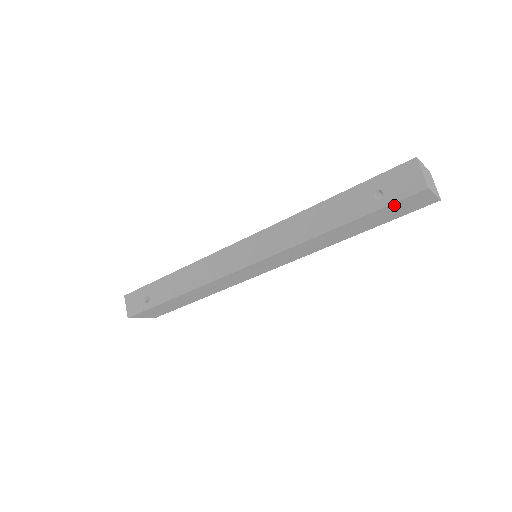
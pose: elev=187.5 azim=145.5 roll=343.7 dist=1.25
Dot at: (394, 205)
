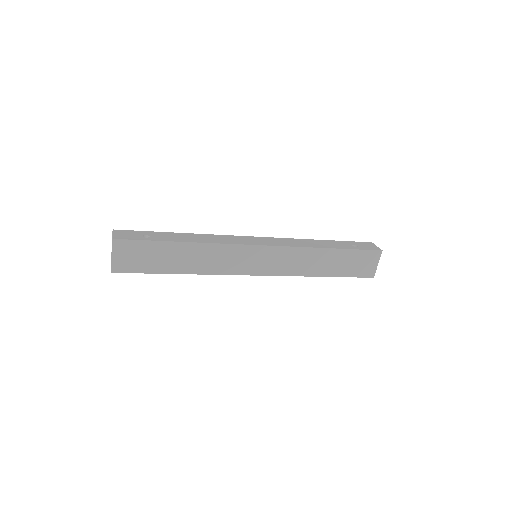
Dot at: (363, 253)
